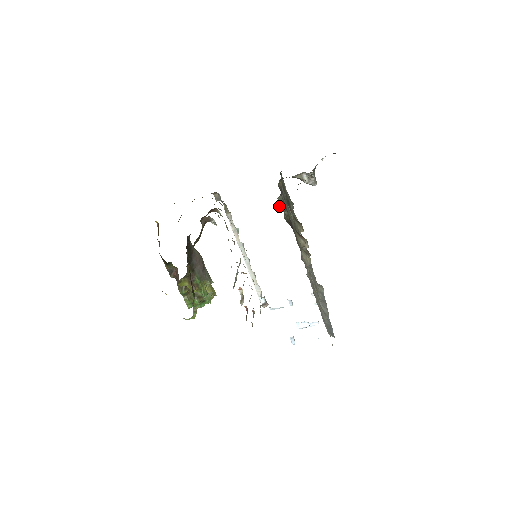
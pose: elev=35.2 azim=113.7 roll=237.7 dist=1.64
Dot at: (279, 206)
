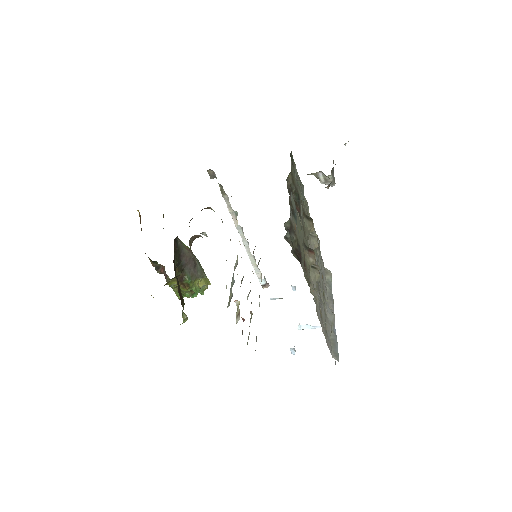
Dot at: (285, 239)
